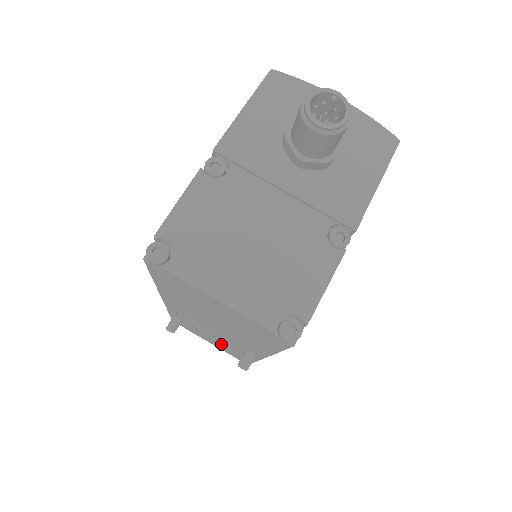
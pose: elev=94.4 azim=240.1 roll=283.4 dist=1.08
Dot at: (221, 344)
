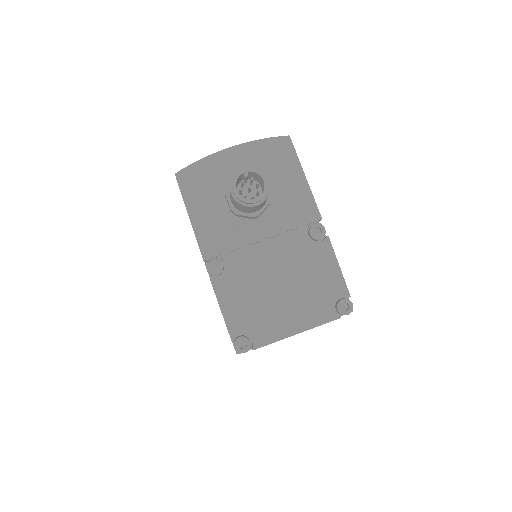
Dot at: occluded
